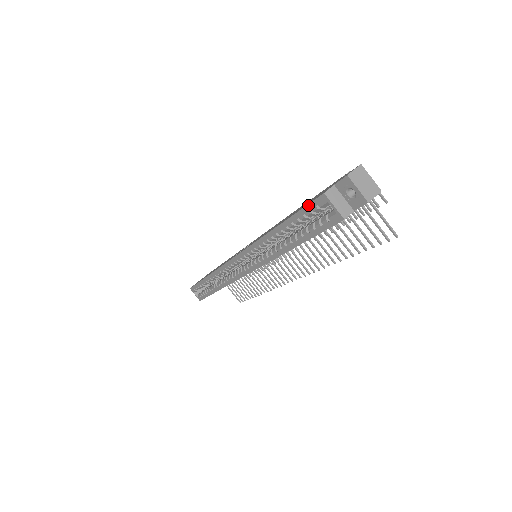
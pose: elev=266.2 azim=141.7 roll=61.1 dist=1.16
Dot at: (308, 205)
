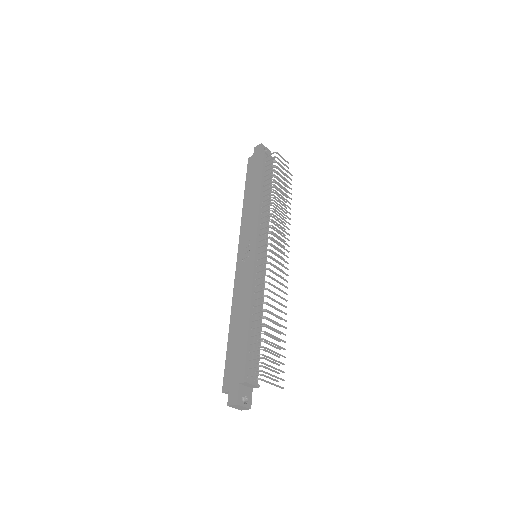
Dot at: (224, 373)
